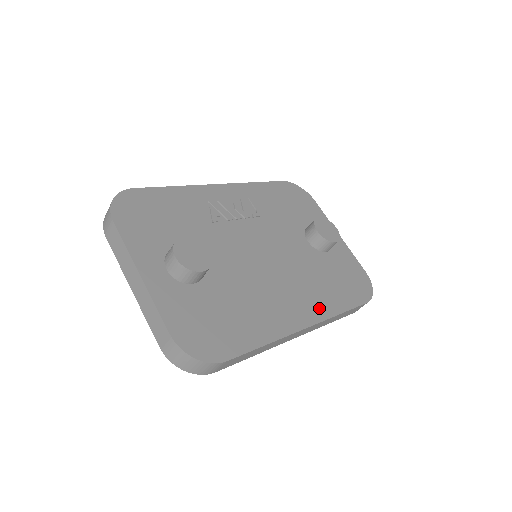
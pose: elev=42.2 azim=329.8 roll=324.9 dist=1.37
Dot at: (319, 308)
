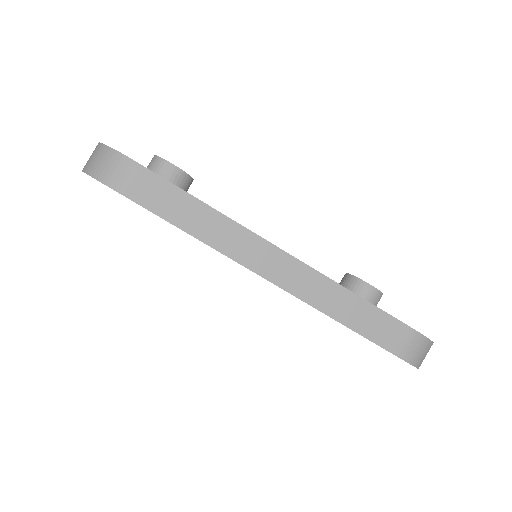
Dot at: occluded
